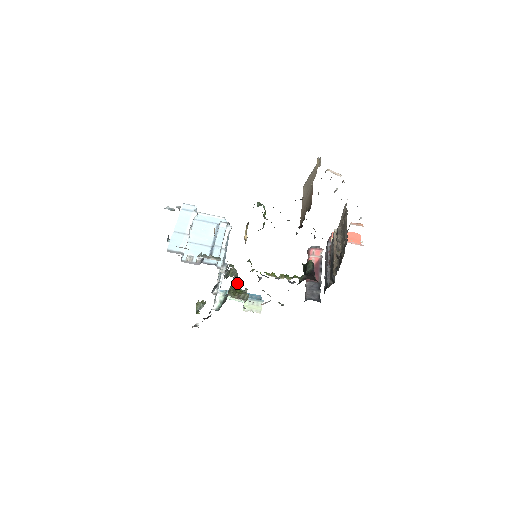
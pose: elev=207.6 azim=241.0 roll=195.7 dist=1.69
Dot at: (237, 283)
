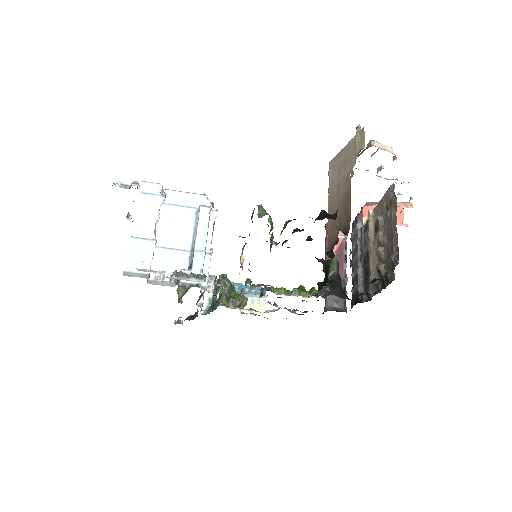
Dot at: (231, 290)
